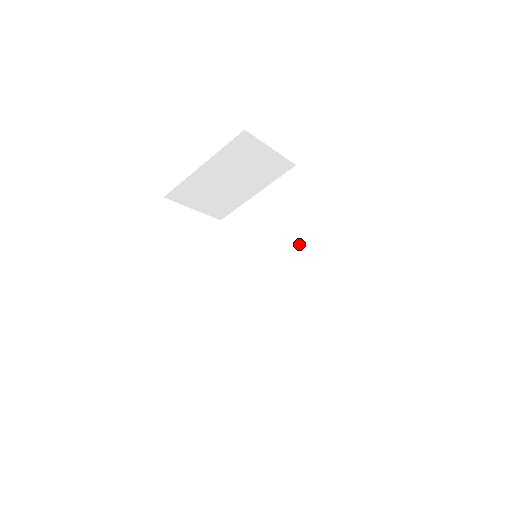
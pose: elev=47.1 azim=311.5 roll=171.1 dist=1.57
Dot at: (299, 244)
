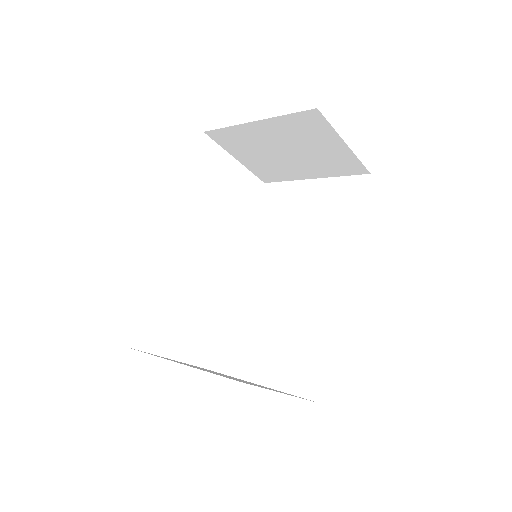
Dot at: (316, 266)
